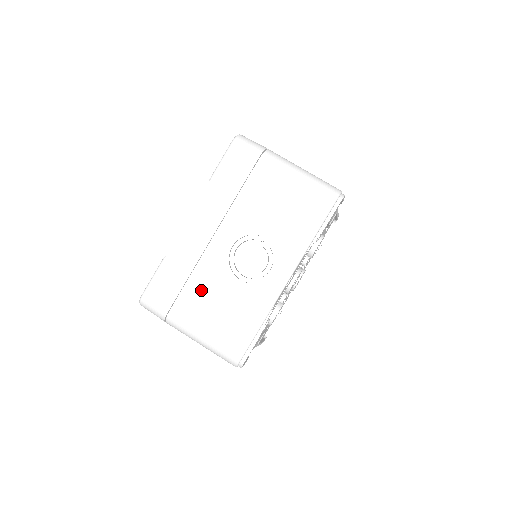
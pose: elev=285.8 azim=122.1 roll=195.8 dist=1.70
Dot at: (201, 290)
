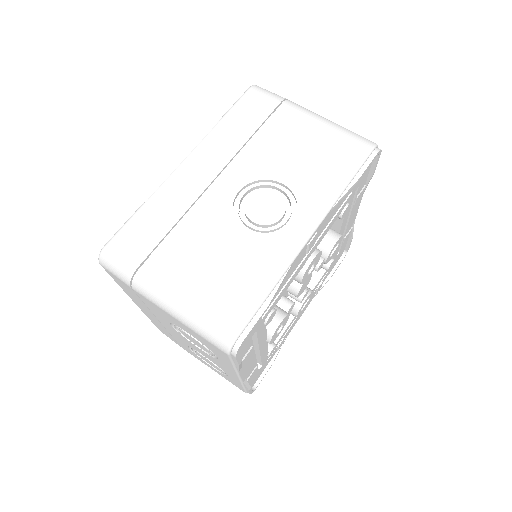
Dot at: (190, 241)
